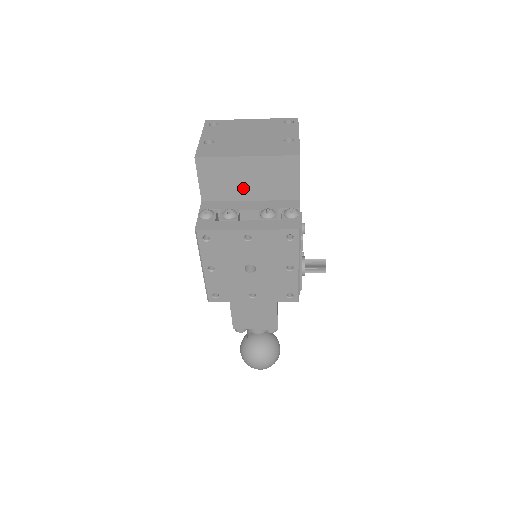
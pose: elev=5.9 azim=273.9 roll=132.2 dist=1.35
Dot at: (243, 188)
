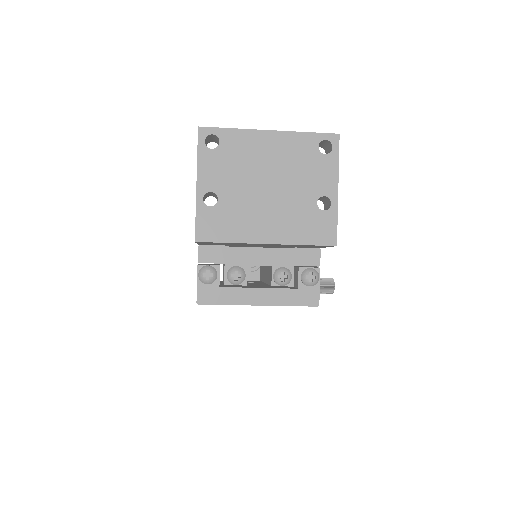
Dot at: (254, 245)
